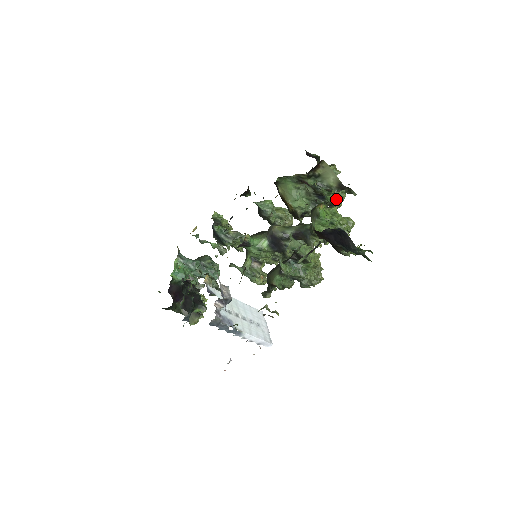
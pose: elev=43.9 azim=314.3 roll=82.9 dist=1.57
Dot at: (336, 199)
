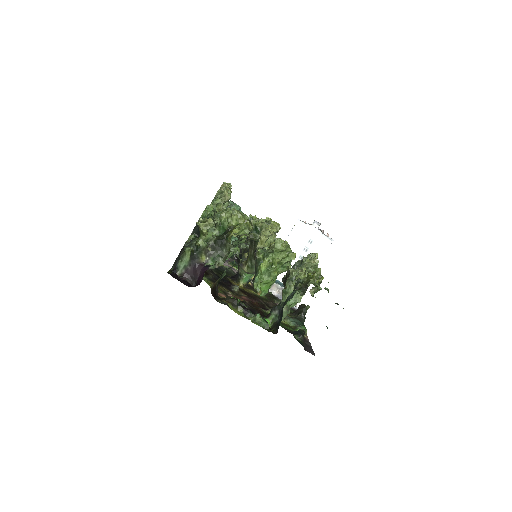
Dot at: occluded
